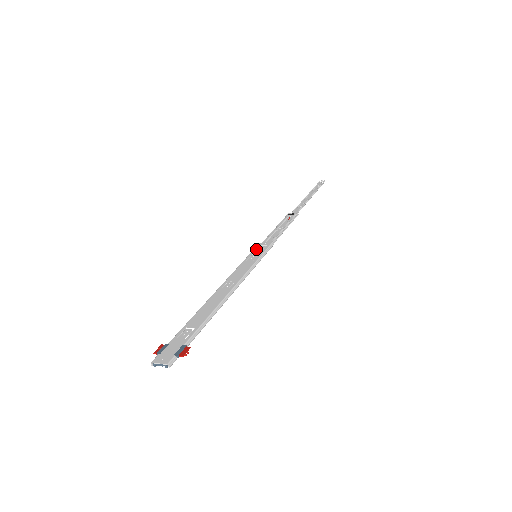
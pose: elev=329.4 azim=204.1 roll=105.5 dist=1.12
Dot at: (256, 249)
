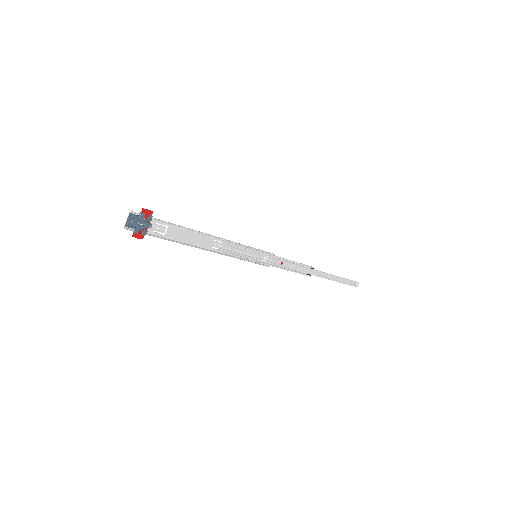
Dot at: (260, 261)
